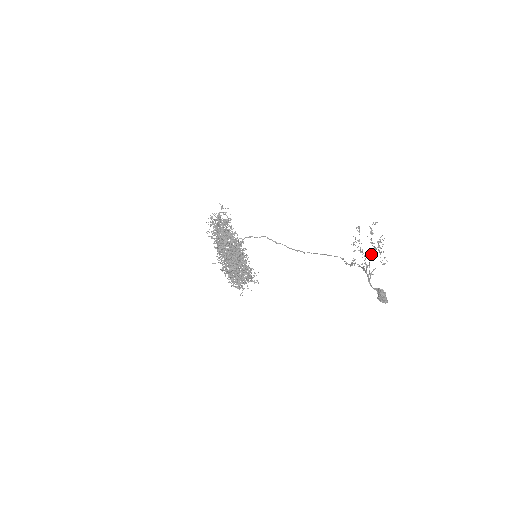
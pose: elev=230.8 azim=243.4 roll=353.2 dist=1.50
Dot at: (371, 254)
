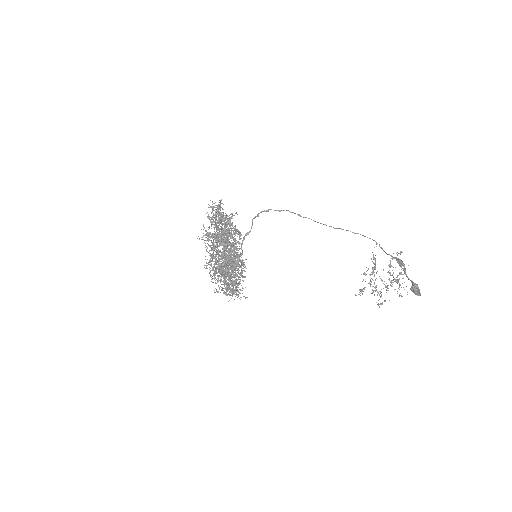
Dot at: (385, 286)
